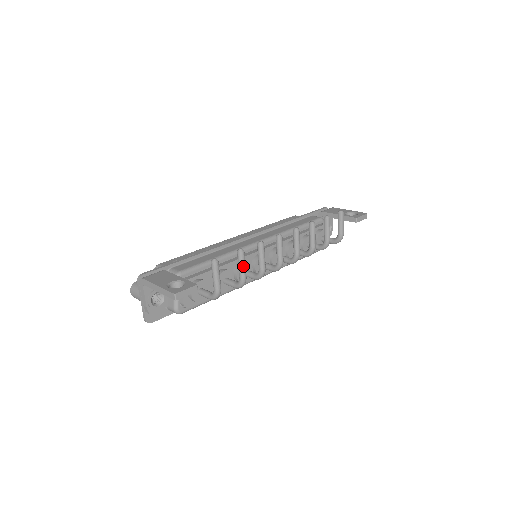
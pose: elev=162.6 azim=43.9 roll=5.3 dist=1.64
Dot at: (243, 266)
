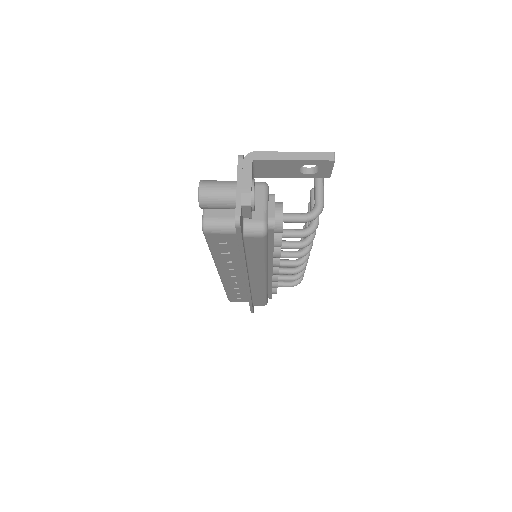
Dot at: occluded
